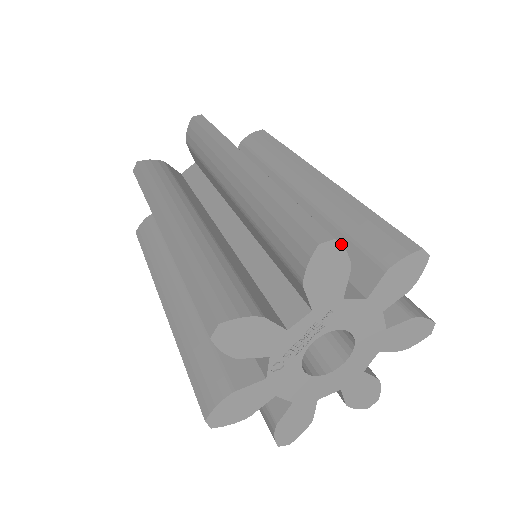
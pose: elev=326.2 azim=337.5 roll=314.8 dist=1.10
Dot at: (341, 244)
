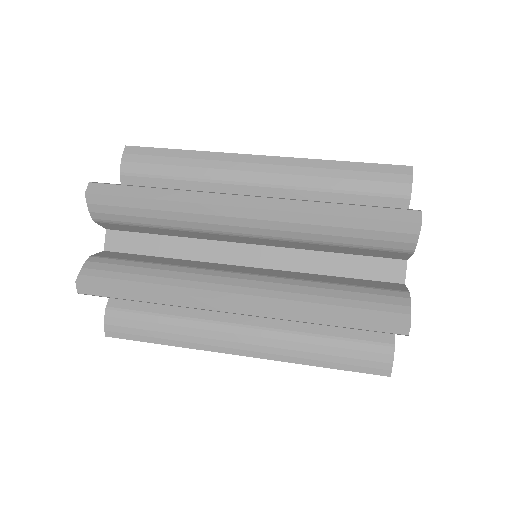
Dot at: (420, 210)
